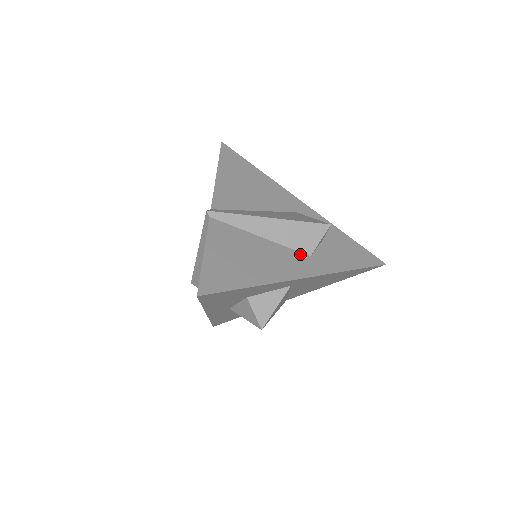
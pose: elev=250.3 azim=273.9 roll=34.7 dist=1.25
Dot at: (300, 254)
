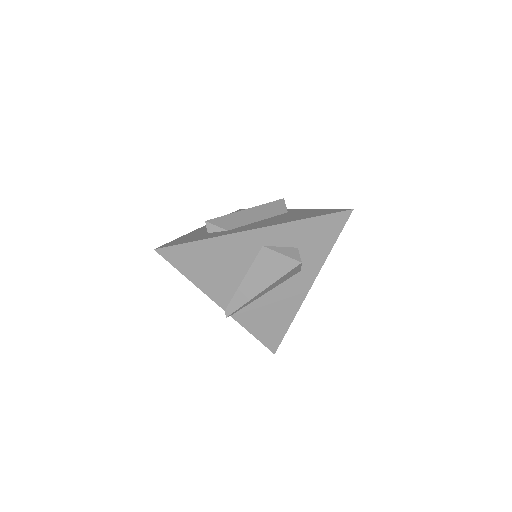
Dot at: (294, 277)
